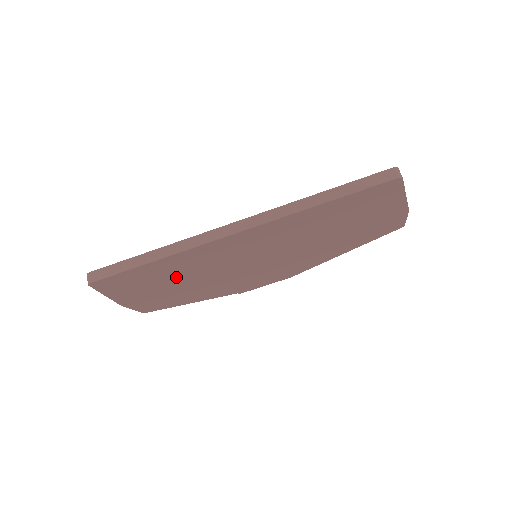
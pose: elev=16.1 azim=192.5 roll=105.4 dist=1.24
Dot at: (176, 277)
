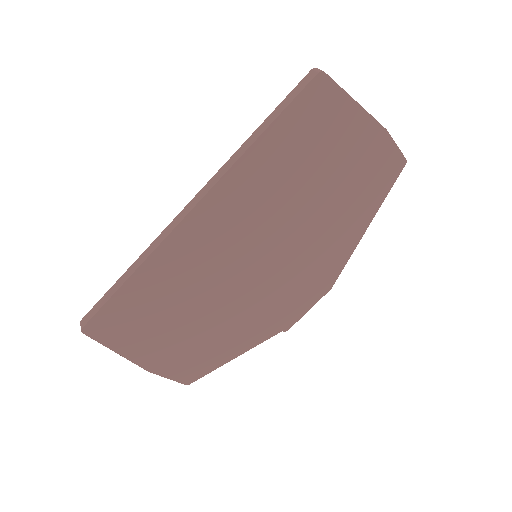
Dot at: (178, 306)
